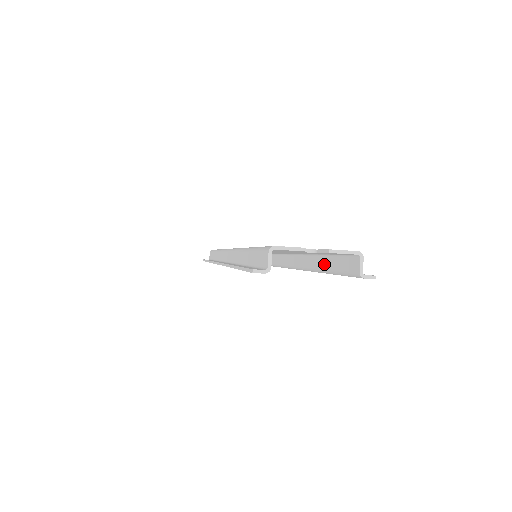
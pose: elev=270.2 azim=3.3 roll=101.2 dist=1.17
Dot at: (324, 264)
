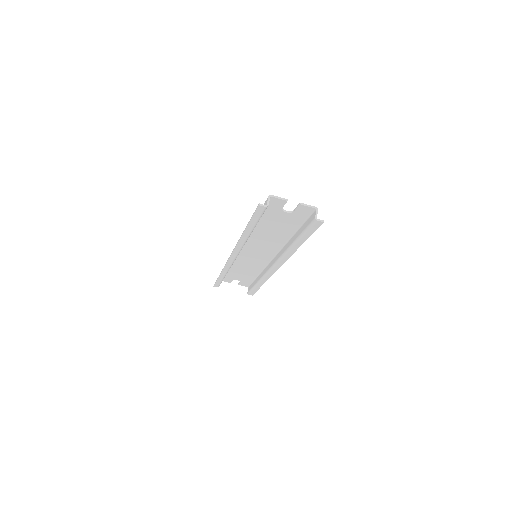
Dot at: (298, 233)
